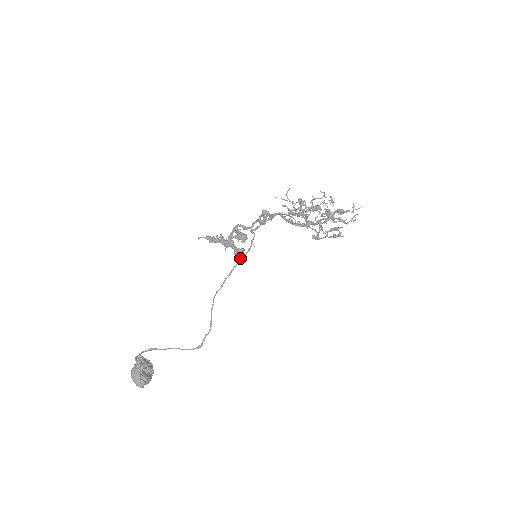
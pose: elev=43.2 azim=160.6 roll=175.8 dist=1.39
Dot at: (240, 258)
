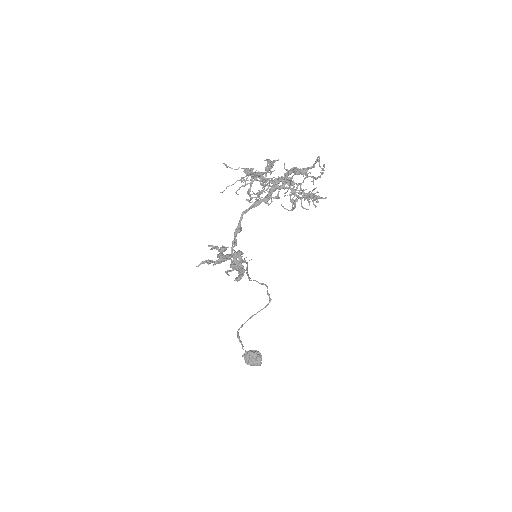
Dot at: occluded
